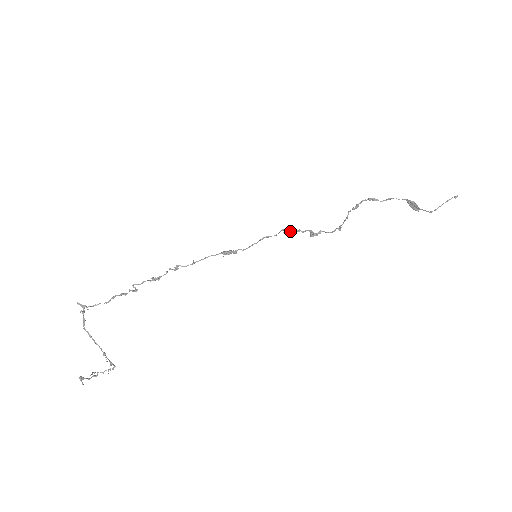
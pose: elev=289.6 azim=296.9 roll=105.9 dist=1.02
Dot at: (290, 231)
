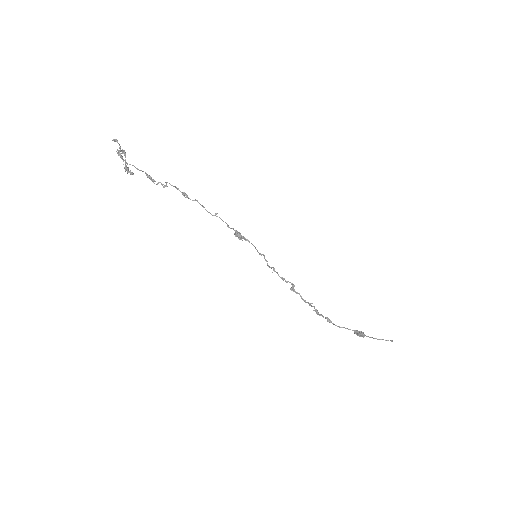
Dot at: (278, 274)
